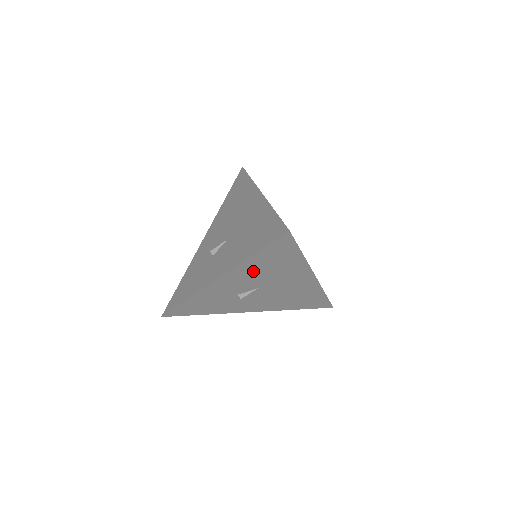
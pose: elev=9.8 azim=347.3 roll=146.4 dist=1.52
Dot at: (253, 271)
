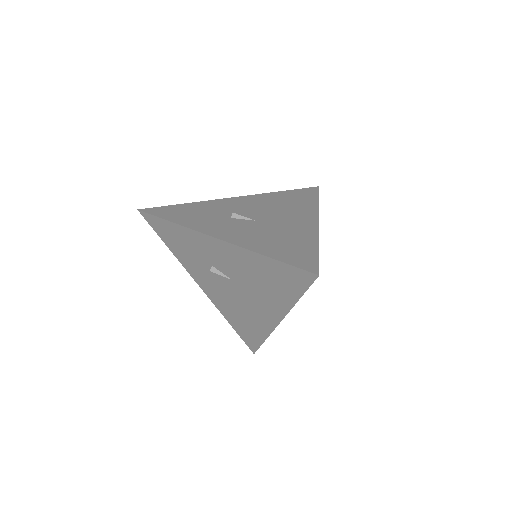
Dot at: (249, 266)
